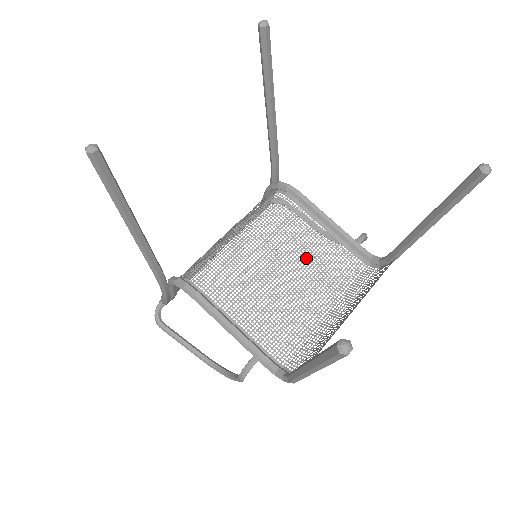
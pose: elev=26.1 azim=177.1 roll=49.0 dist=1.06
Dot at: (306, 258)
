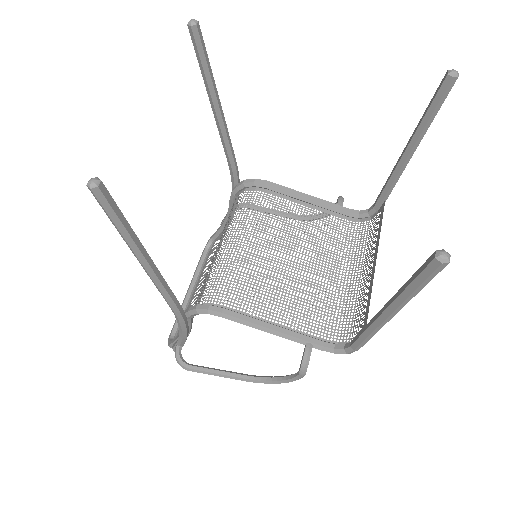
Dot at: (303, 238)
